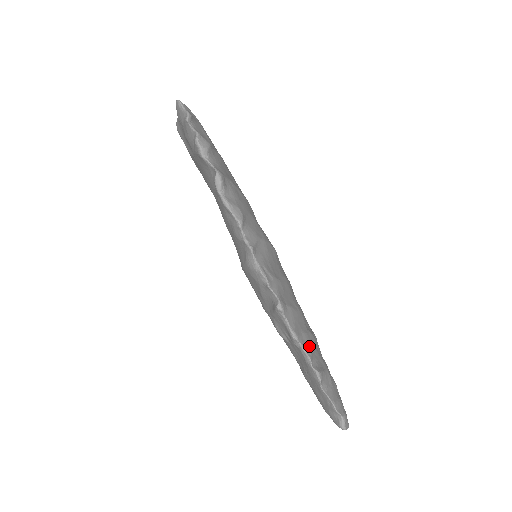
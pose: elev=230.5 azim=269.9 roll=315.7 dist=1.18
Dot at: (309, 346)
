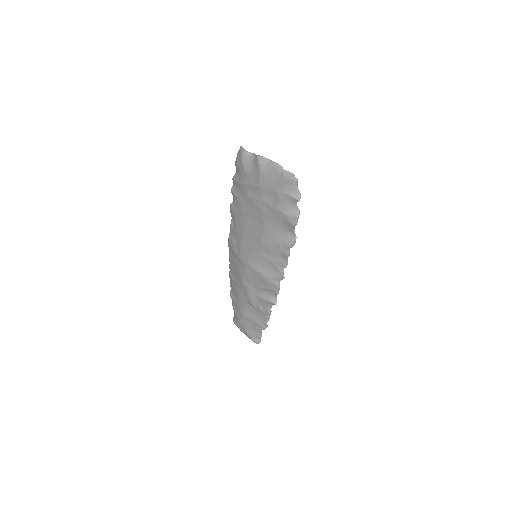
Dot at: occluded
